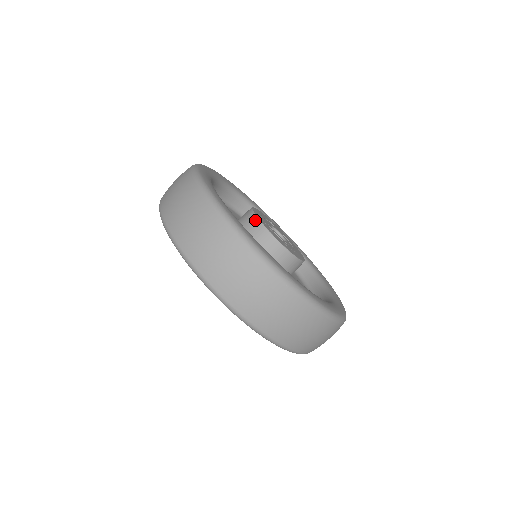
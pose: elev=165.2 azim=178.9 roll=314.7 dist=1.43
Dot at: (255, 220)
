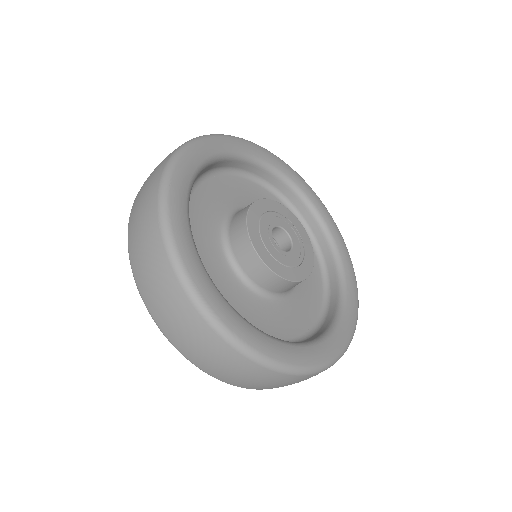
Dot at: (253, 202)
